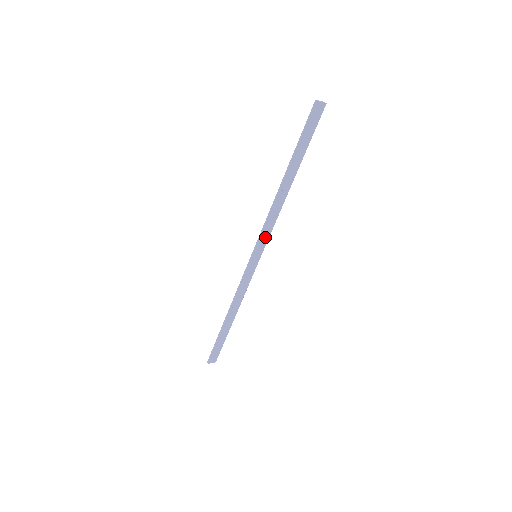
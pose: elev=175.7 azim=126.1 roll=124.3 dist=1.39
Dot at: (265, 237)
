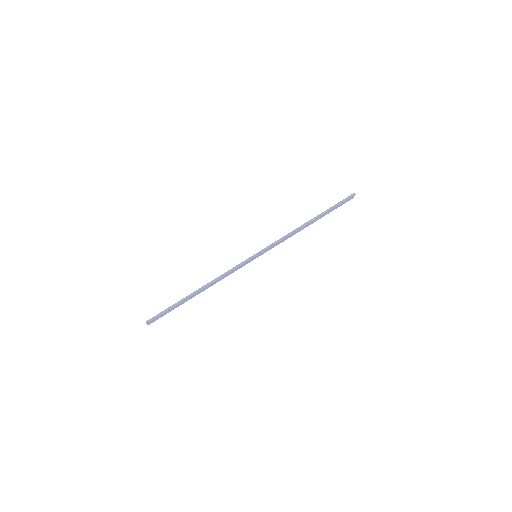
Dot at: (272, 247)
